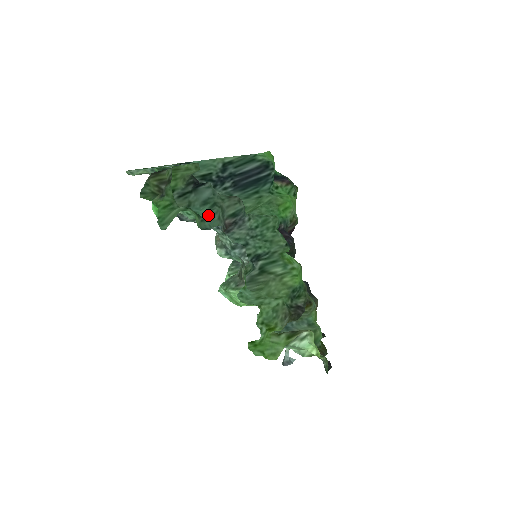
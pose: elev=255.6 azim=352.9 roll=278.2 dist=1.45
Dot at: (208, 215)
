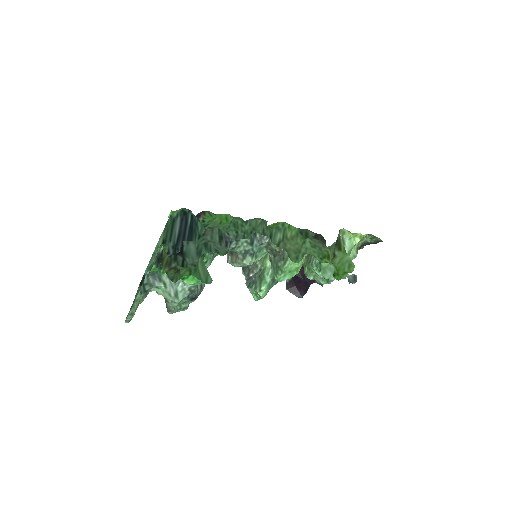
Dot at: (213, 250)
